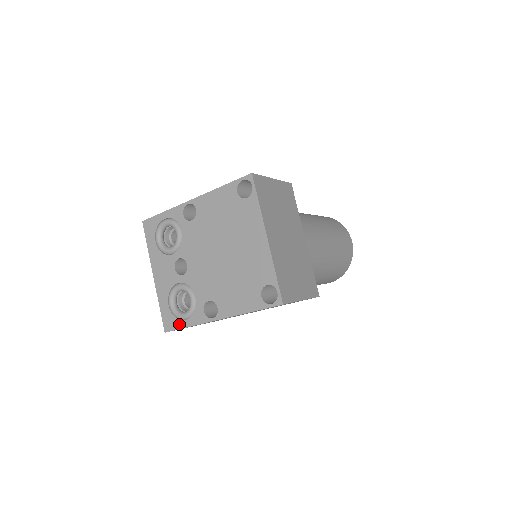
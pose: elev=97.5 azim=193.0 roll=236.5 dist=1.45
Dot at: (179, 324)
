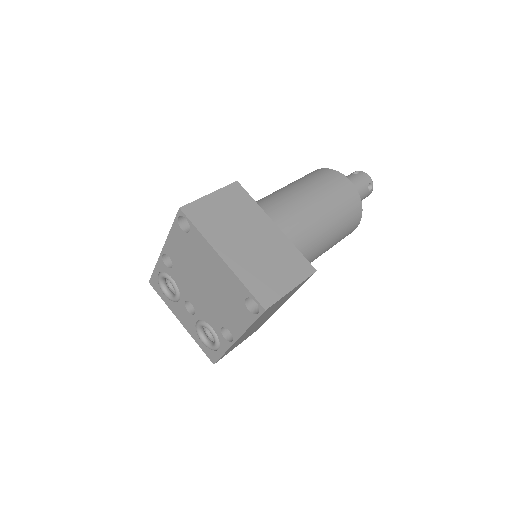
Dot at: (217, 354)
